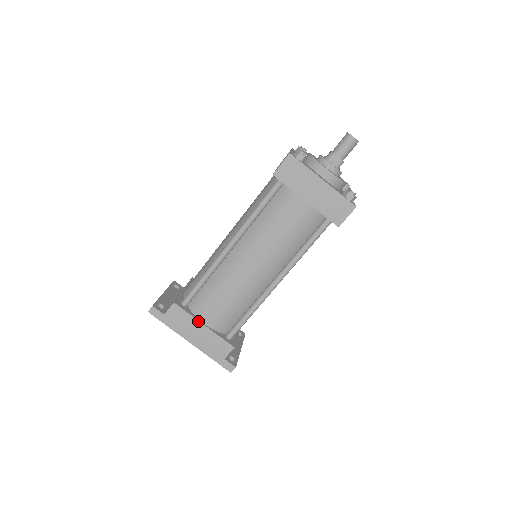
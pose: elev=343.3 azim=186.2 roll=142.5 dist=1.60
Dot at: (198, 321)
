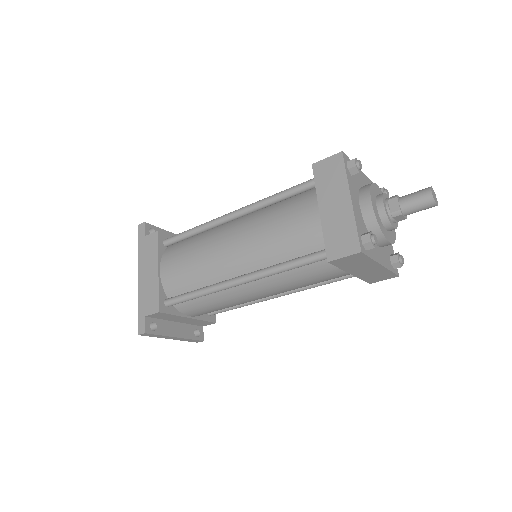
Dot at: (158, 262)
